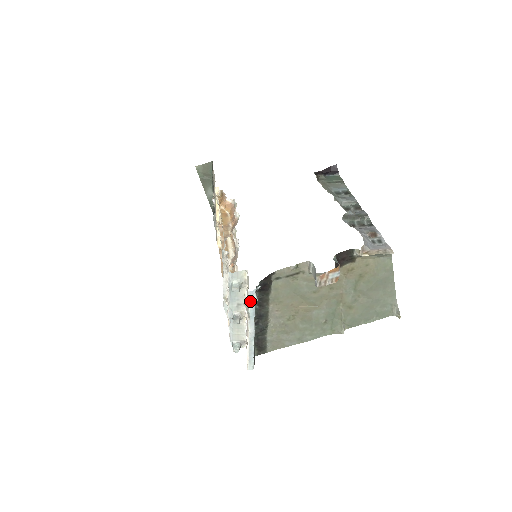
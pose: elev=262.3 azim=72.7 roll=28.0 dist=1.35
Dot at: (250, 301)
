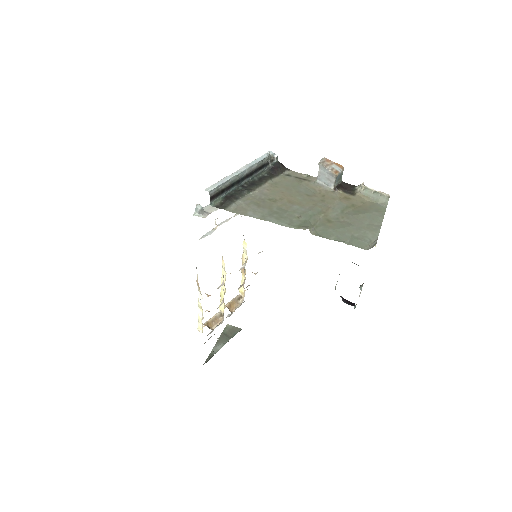
Dot at: (263, 155)
